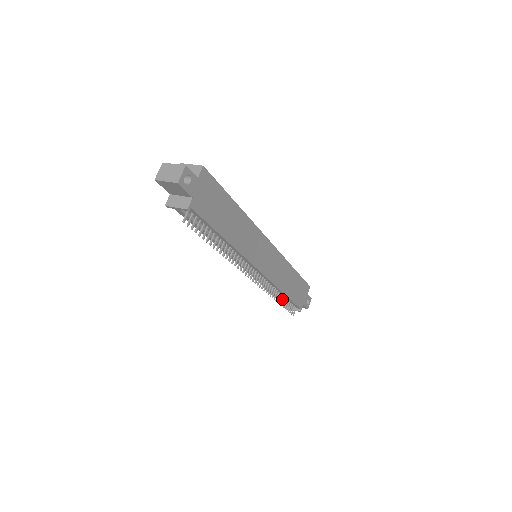
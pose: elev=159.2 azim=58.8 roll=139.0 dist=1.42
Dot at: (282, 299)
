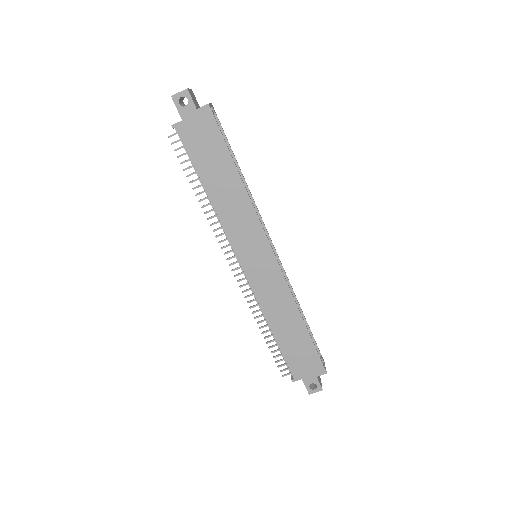
Dot at: (276, 342)
